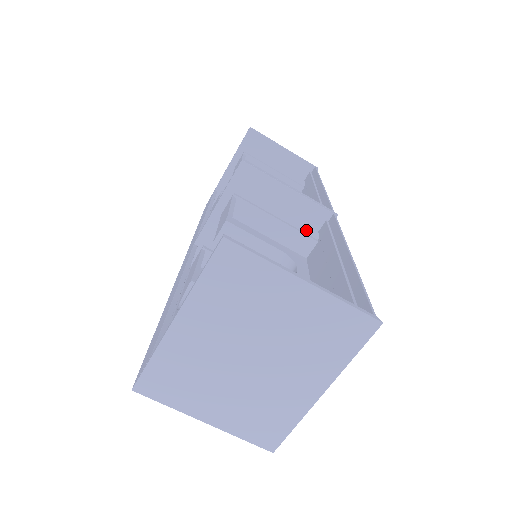
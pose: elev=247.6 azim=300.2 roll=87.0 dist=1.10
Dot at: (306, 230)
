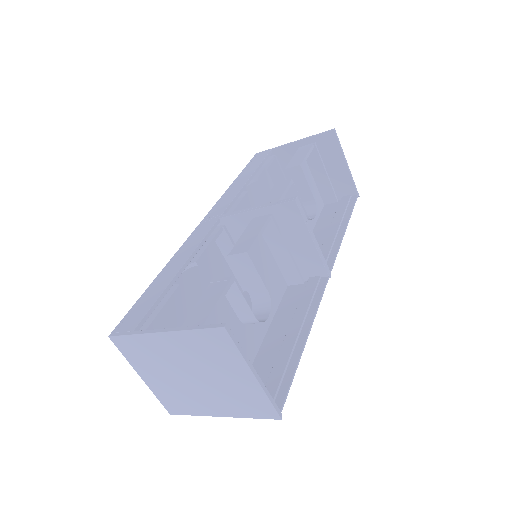
Dot at: (302, 270)
